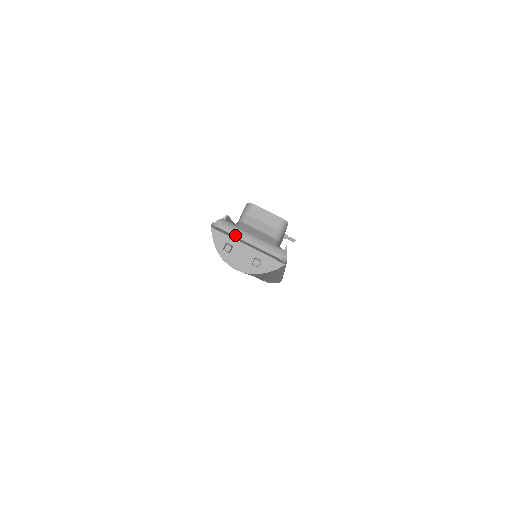
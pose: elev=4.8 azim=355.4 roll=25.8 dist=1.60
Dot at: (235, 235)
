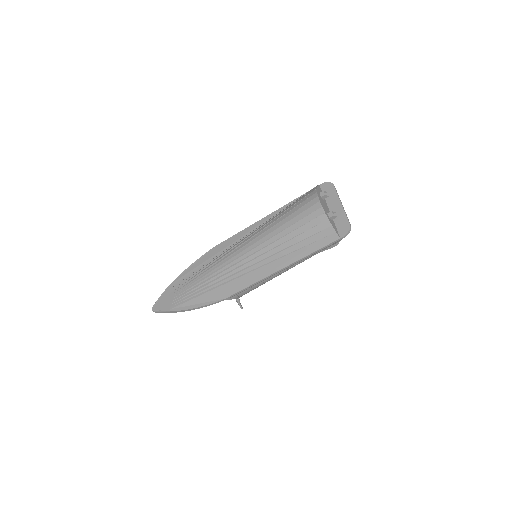
Dot at: (338, 196)
